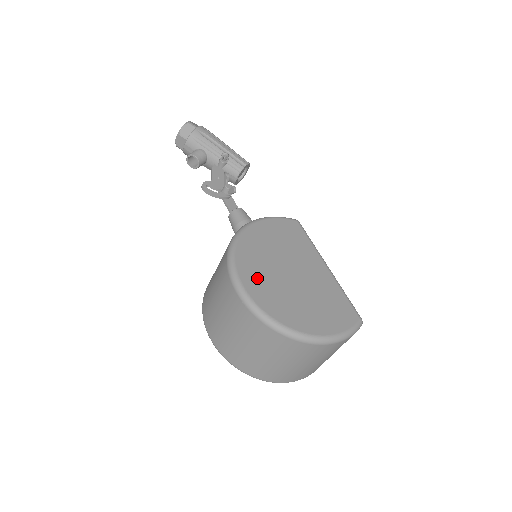
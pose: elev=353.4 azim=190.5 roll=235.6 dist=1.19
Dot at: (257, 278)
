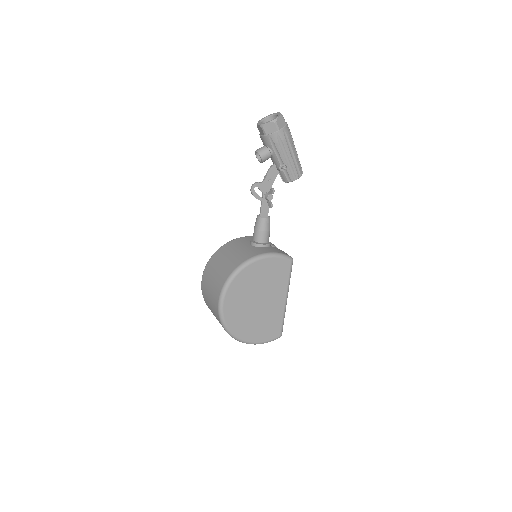
Dot at: (235, 302)
